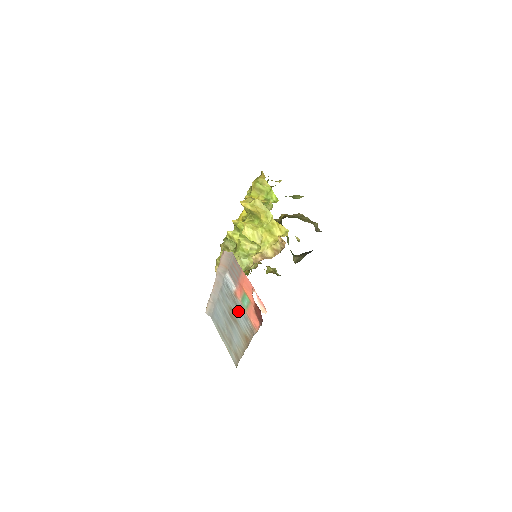
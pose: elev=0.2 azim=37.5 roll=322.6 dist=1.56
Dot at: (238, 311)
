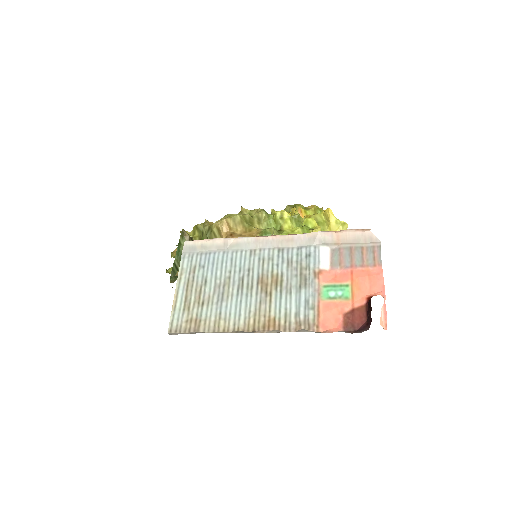
Dot at: (297, 289)
